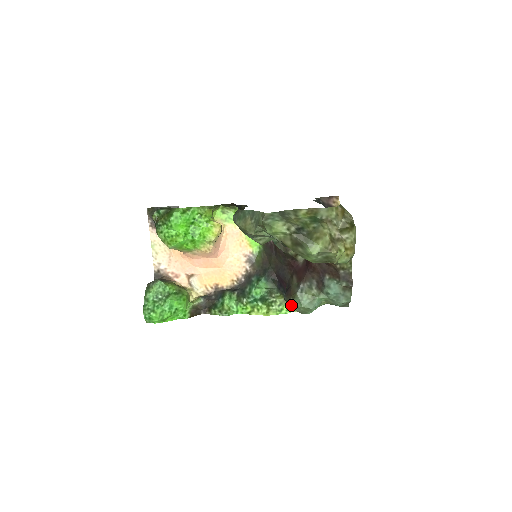
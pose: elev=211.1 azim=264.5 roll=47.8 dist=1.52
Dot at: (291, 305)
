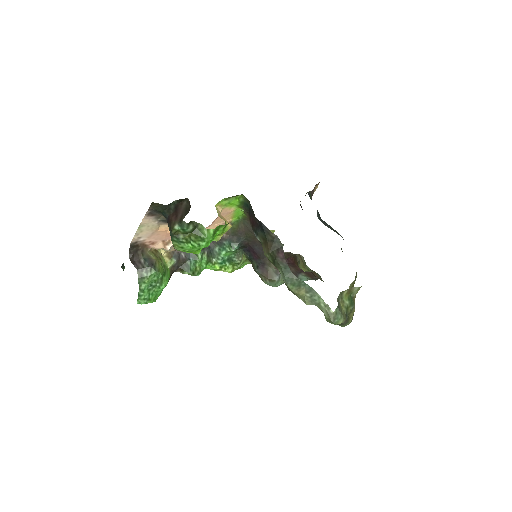
Dot at: (265, 283)
